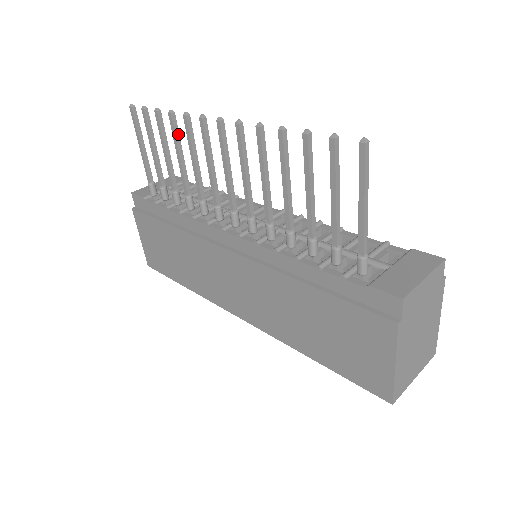
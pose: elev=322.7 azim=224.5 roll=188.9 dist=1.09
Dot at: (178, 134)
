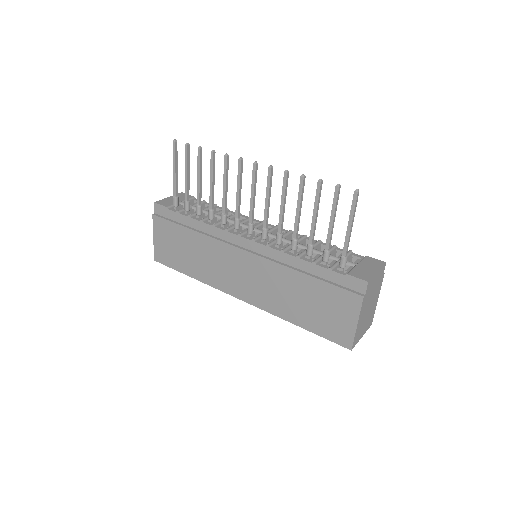
Dot at: (214, 166)
